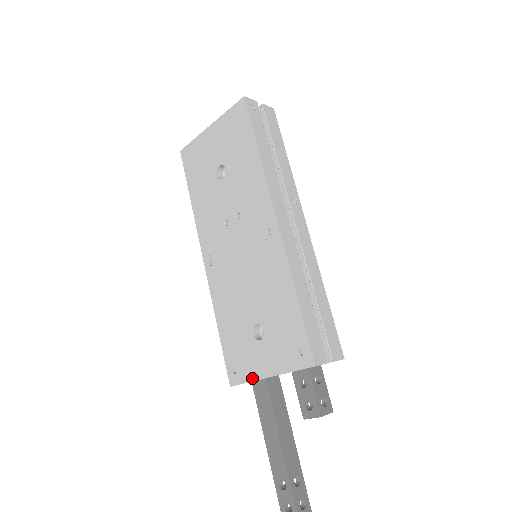
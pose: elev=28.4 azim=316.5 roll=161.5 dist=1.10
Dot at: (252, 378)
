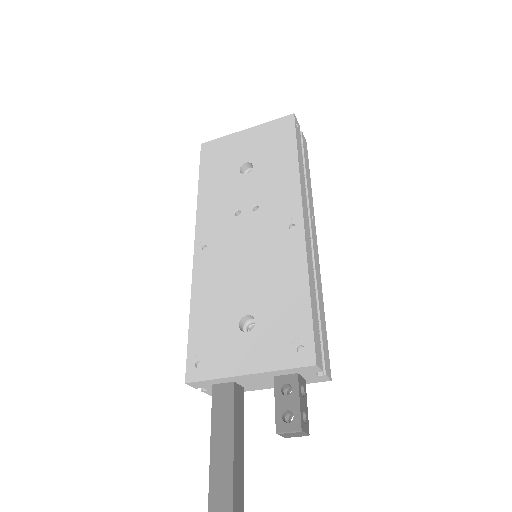
Dot at: (222, 374)
